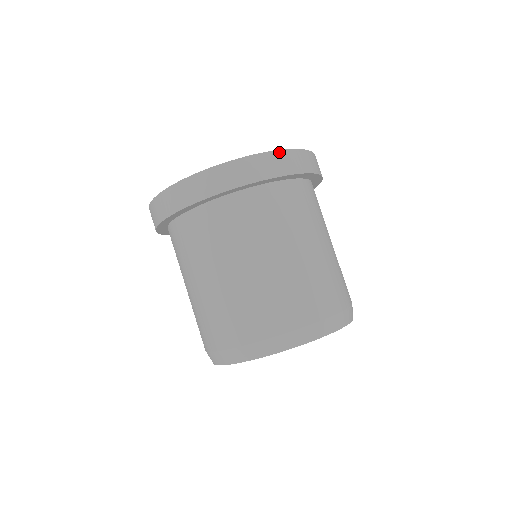
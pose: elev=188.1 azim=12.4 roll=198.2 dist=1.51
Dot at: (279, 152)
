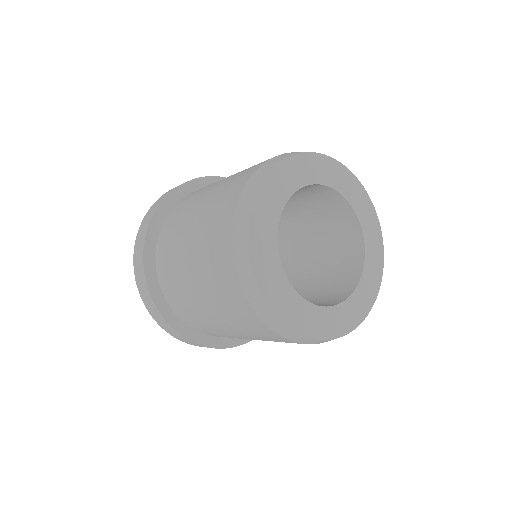
Dot at: occluded
